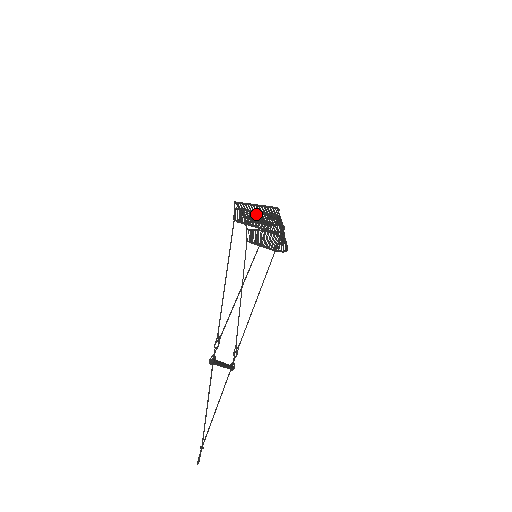
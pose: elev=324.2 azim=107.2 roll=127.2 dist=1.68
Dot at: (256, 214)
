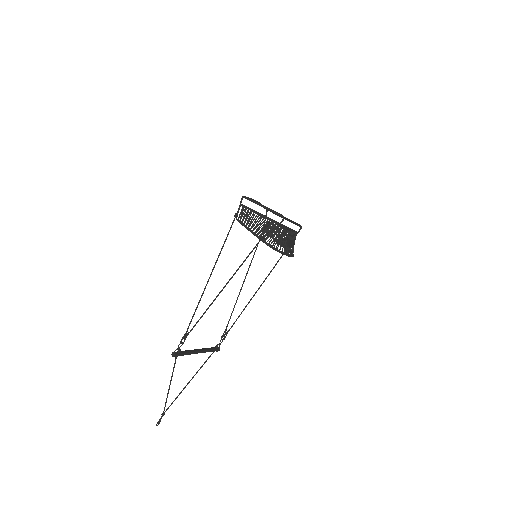
Dot at: (259, 217)
